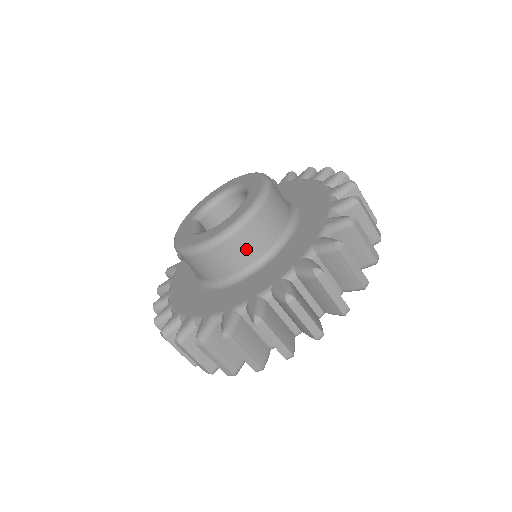
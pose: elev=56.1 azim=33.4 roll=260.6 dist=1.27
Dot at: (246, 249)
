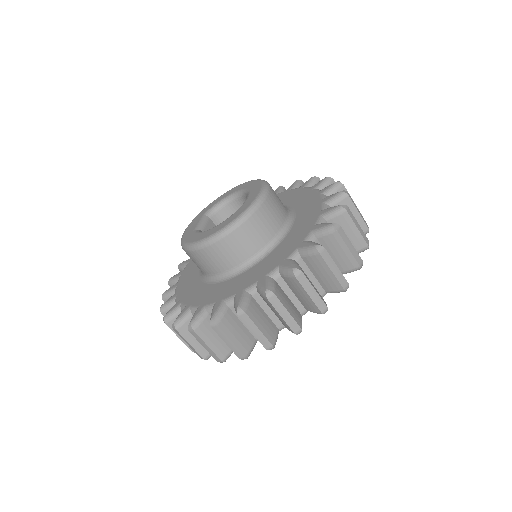
Dot at: (228, 255)
